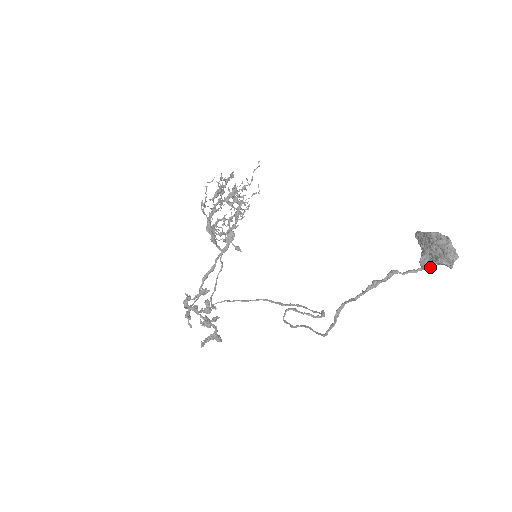
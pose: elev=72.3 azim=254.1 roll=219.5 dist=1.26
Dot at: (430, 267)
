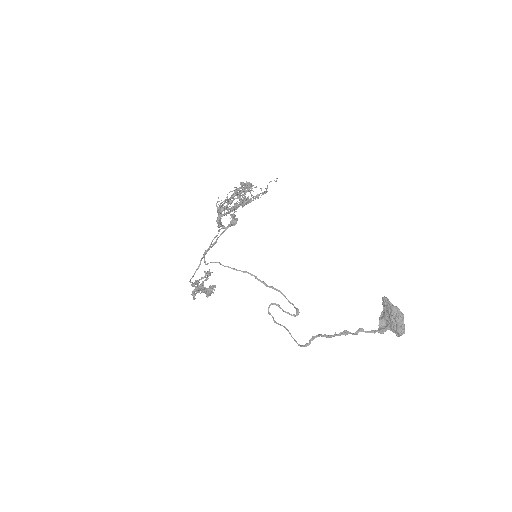
Dot at: (384, 331)
